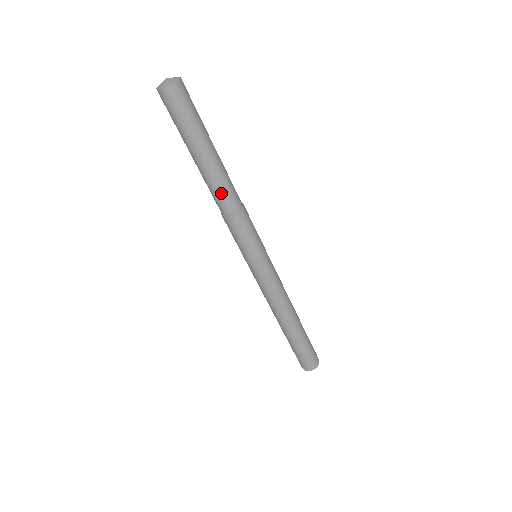
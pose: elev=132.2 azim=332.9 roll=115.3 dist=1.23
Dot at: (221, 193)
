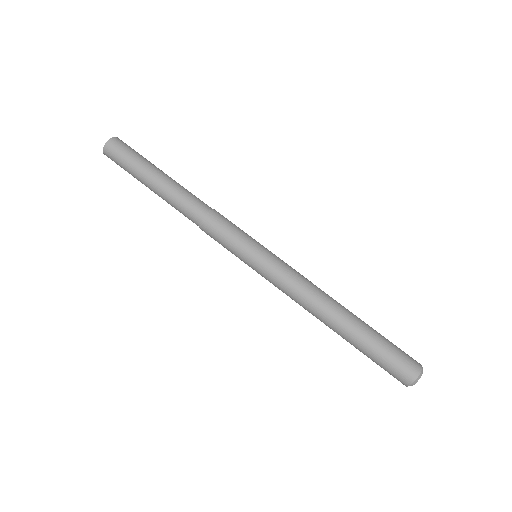
Dot at: (187, 199)
